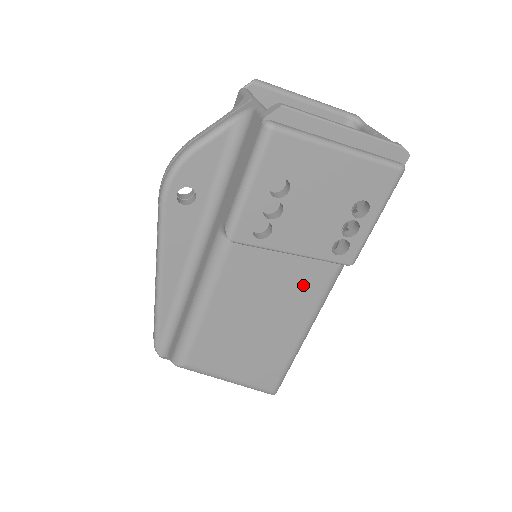
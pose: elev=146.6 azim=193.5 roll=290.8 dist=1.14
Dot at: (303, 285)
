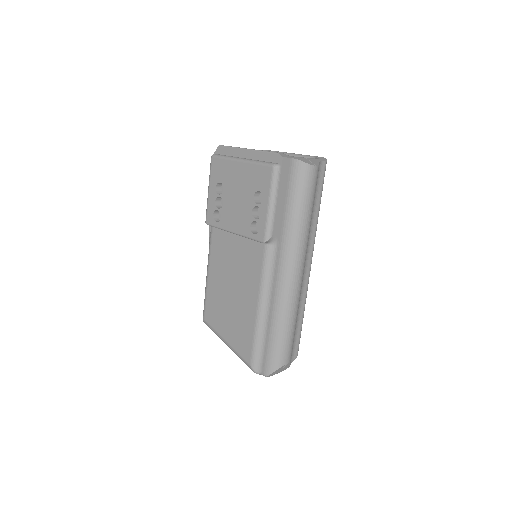
Dot at: (249, 262)
